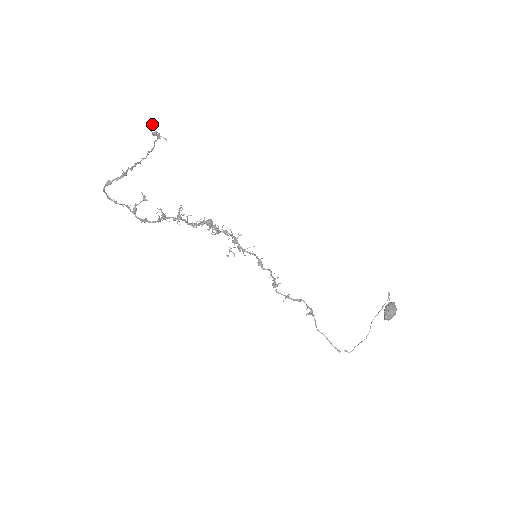
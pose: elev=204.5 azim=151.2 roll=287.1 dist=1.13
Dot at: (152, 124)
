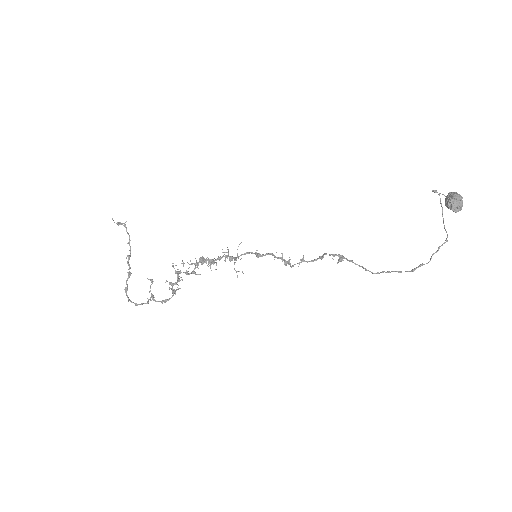
Dot at: occluded
